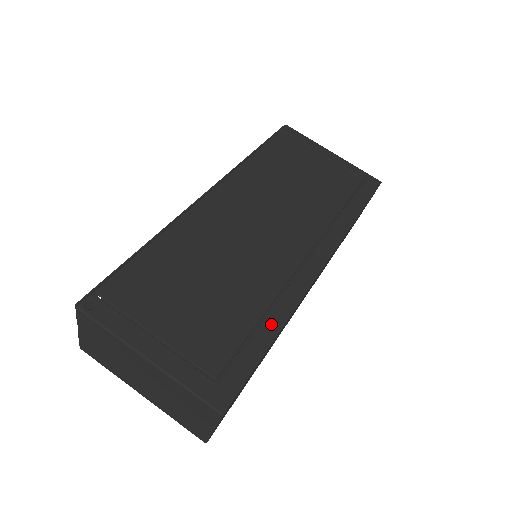
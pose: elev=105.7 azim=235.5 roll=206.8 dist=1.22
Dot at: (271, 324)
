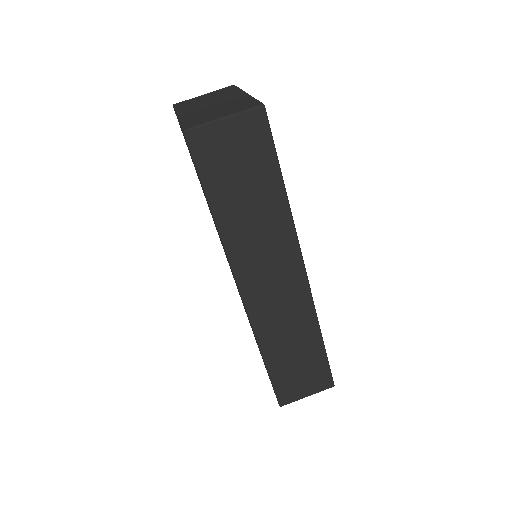
Dot at: occluded
